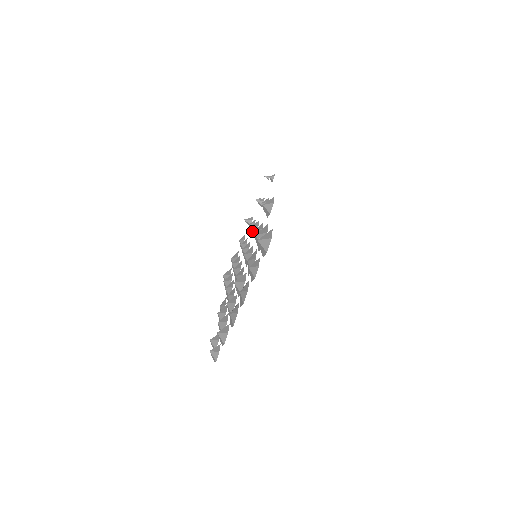
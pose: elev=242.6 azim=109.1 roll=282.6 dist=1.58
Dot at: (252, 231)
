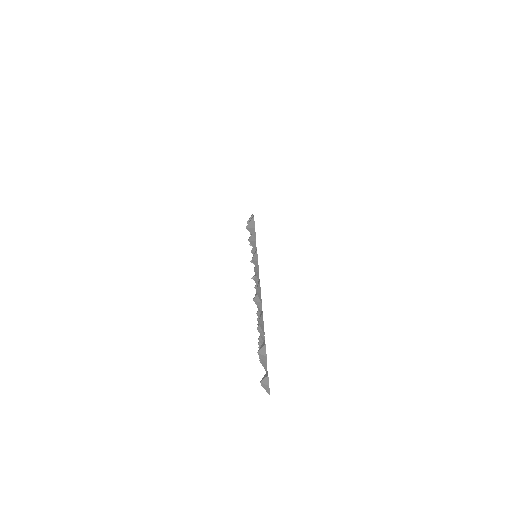
Dot at: occluded
